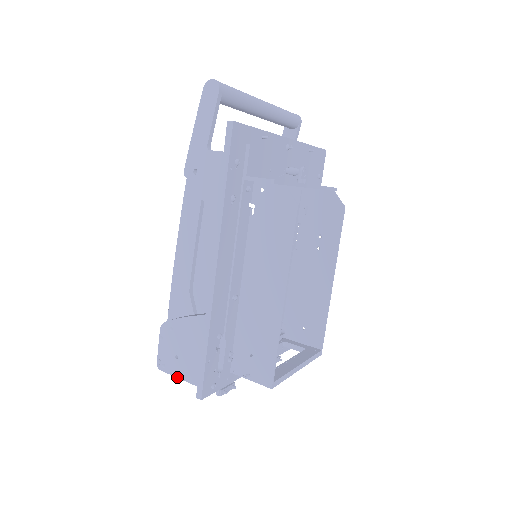
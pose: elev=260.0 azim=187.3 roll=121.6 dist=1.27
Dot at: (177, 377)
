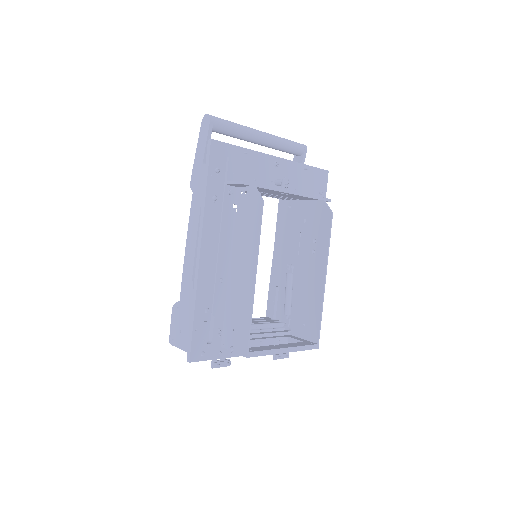
Dot at: occluded
